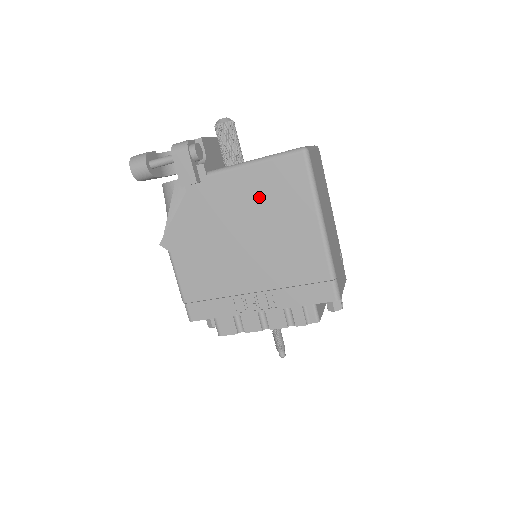
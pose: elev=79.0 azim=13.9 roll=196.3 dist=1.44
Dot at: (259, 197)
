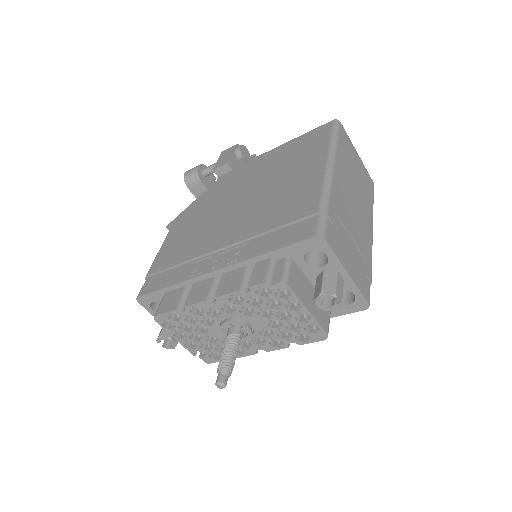
Dot at: (276, 164)
